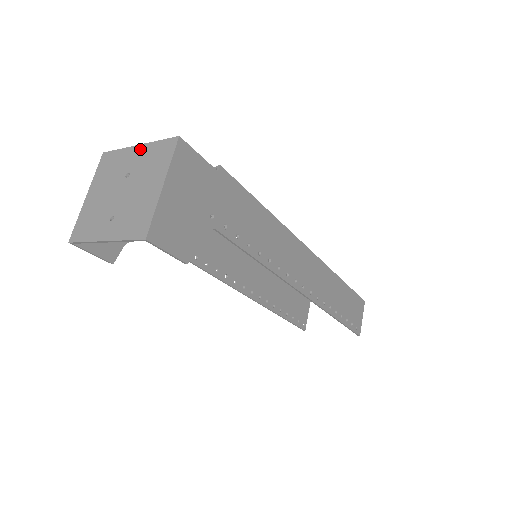
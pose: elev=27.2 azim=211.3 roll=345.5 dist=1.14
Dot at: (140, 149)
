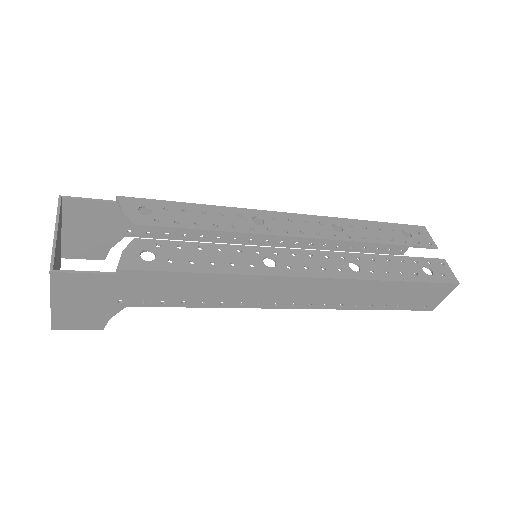
Dot at: (54, 238)
